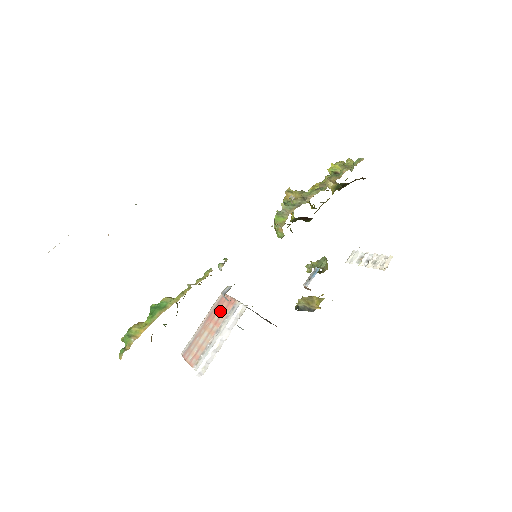
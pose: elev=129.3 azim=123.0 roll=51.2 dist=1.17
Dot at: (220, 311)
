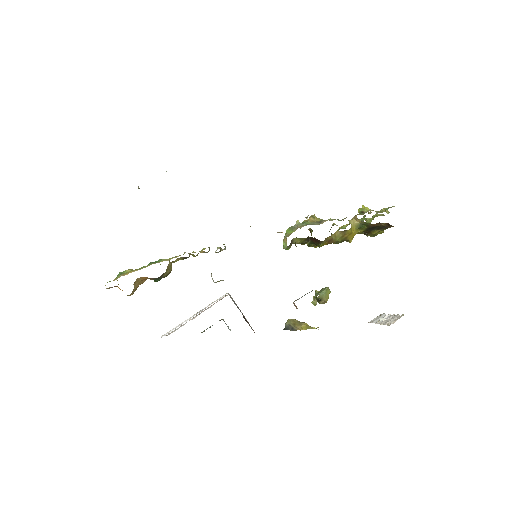
Dot at: occluded
